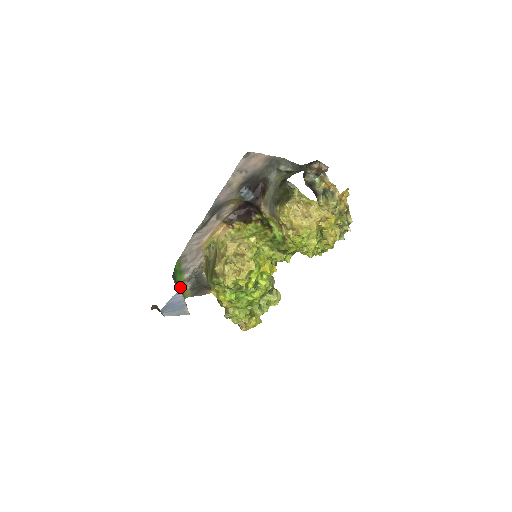
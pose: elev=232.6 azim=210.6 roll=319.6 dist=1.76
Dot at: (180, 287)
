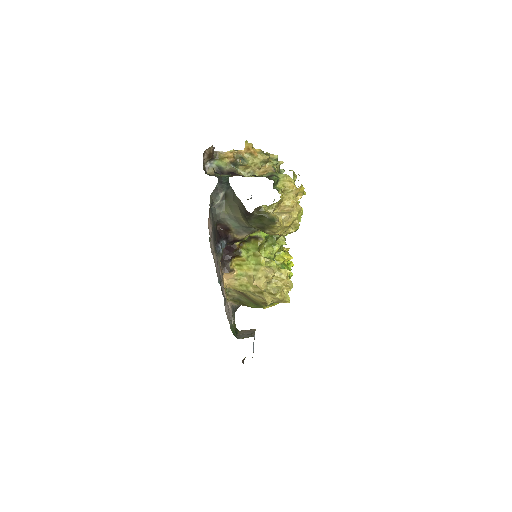
Dot at: occluded
